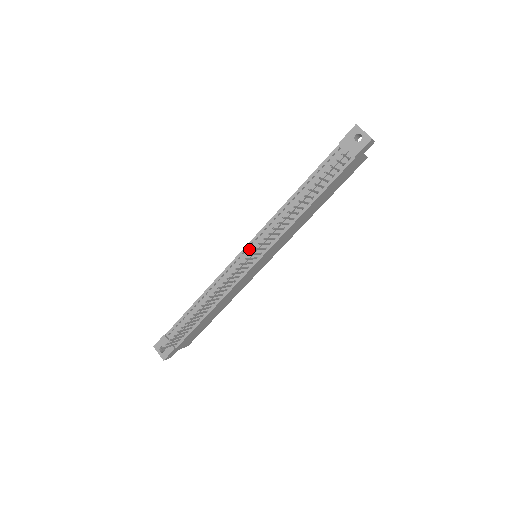
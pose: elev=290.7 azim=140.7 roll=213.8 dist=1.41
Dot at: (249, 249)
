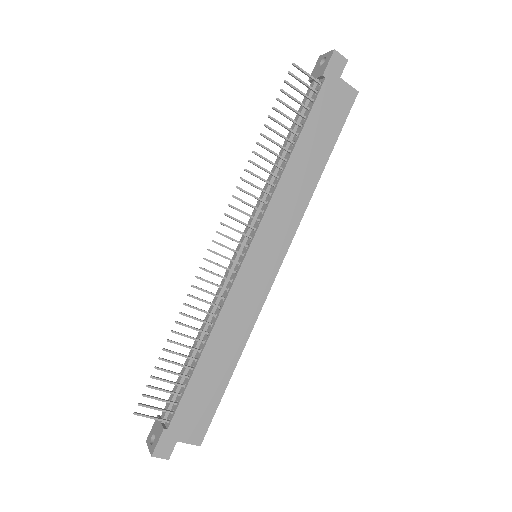
Dot at: occluded
